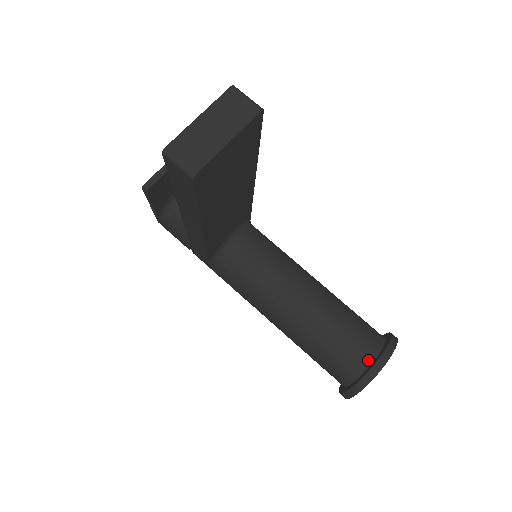
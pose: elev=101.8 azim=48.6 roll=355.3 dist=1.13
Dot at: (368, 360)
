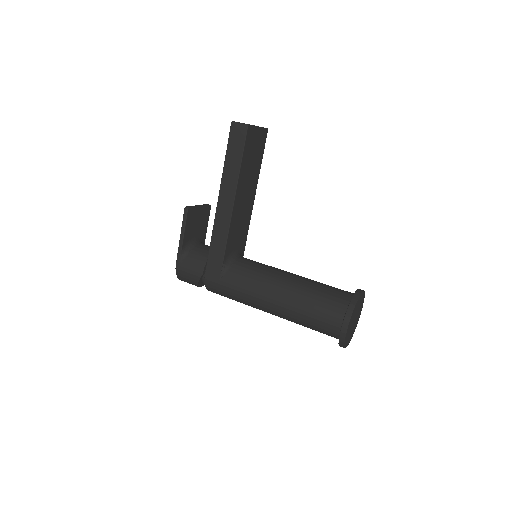
Dot at: (351, 295)
